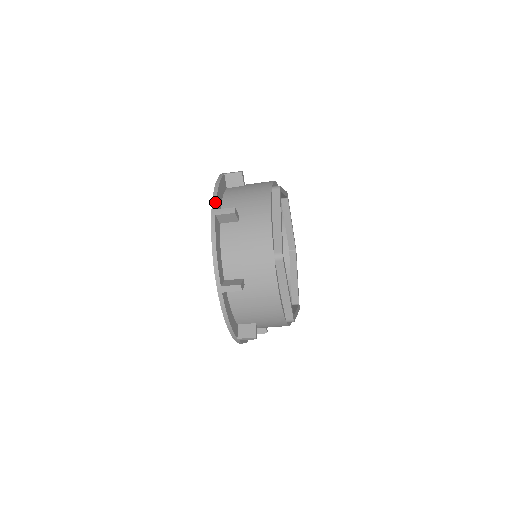
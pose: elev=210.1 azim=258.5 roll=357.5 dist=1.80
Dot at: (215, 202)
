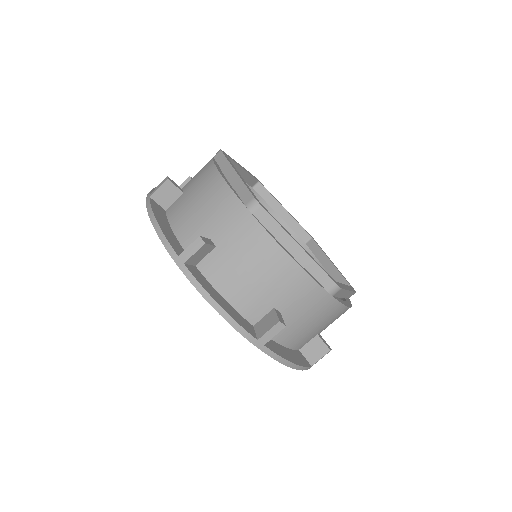
Dot at: occluded
